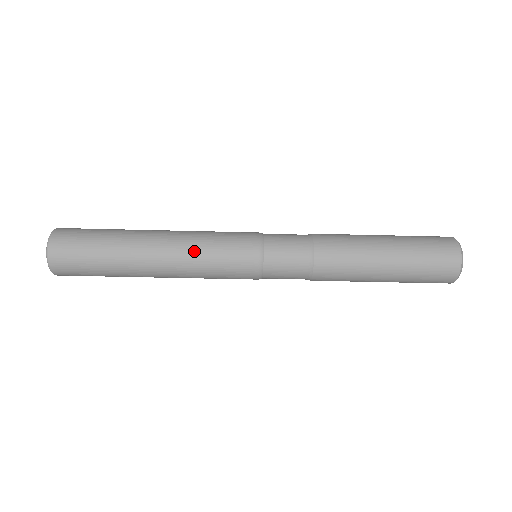
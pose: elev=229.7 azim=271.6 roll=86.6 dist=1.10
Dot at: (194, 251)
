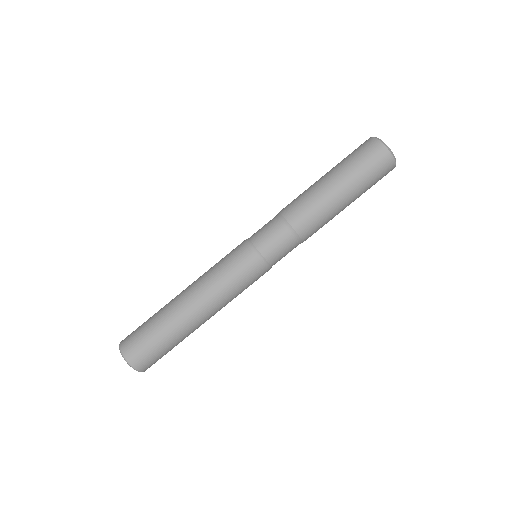
Dot at: (212, 283)
